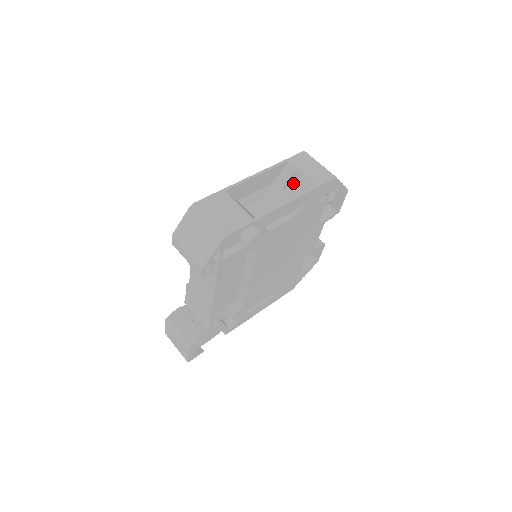
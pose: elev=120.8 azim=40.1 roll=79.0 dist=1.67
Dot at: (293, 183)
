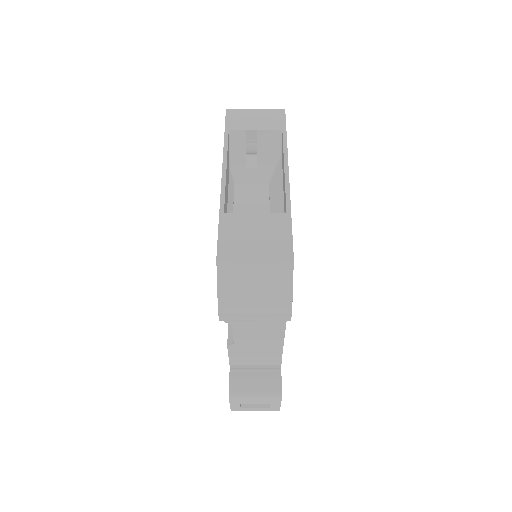
Dot at: occluded
